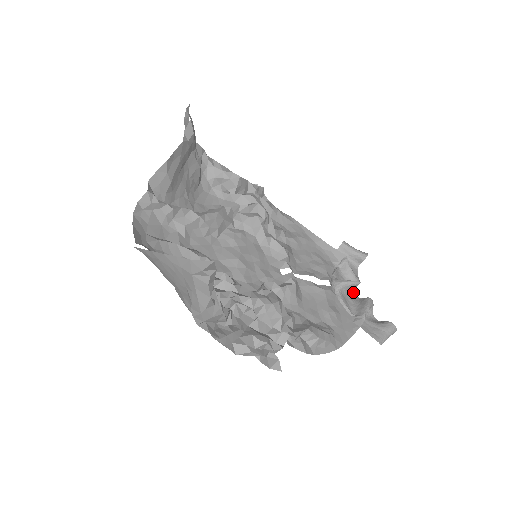
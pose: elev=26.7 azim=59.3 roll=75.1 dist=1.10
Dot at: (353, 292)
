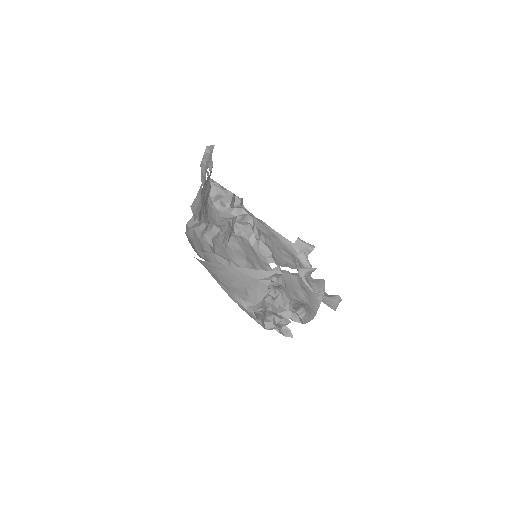
Dot at: (310, 275)
